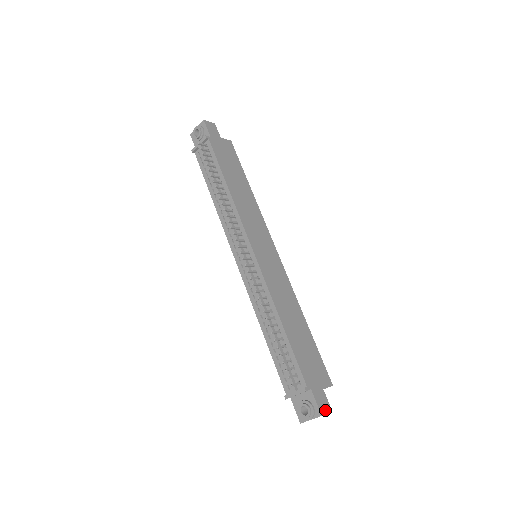
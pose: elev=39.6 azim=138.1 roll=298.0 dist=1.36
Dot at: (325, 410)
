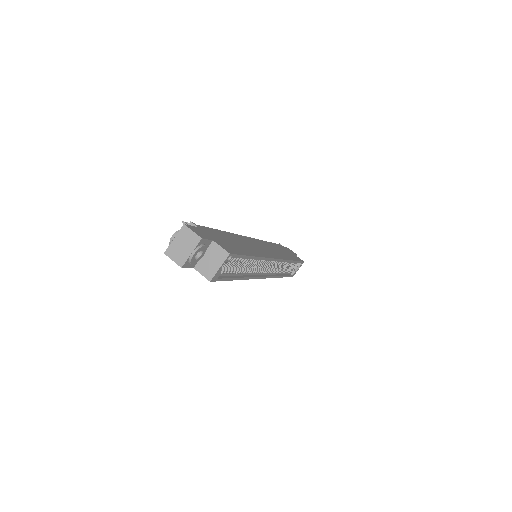
Dot at: (194, 231)
